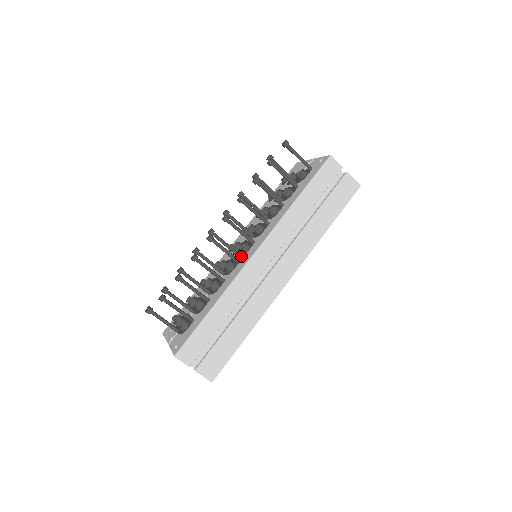
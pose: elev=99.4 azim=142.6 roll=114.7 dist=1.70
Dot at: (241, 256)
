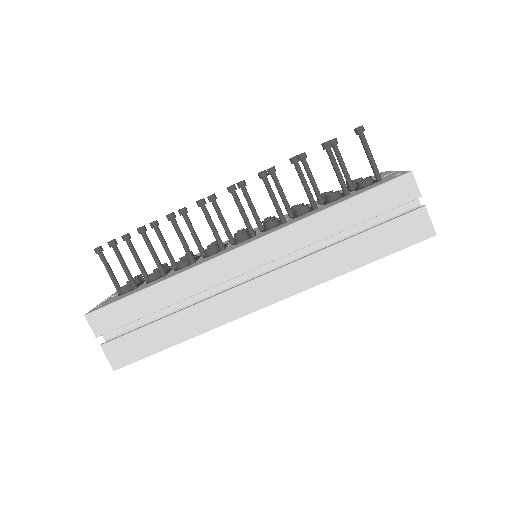
Dot at: (232, 245)
